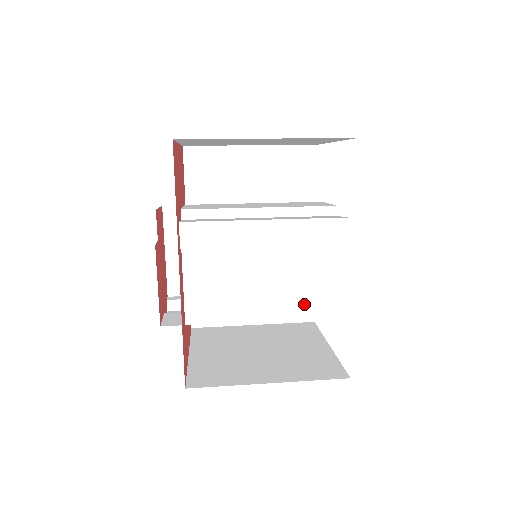
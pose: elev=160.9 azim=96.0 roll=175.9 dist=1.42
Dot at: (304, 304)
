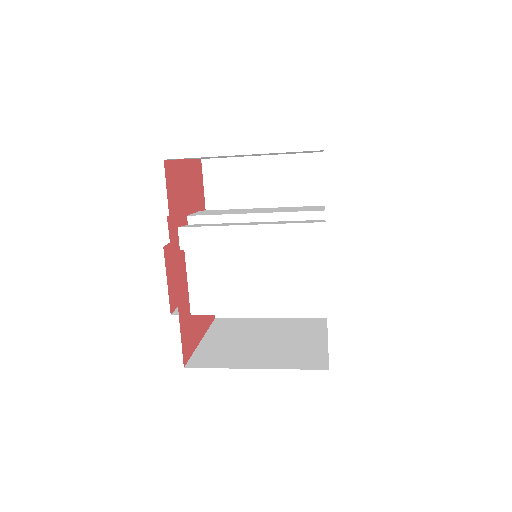
Dot at: (293, 300)
